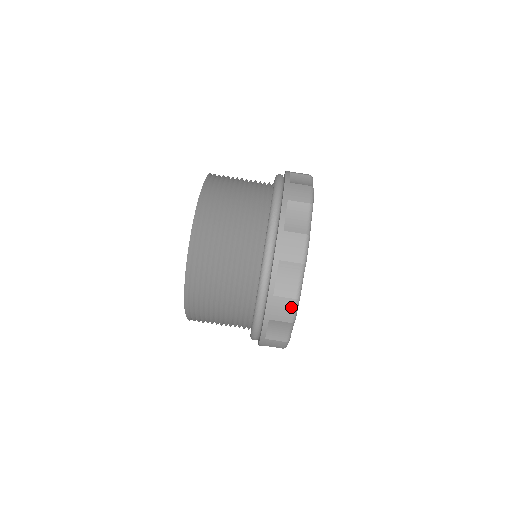
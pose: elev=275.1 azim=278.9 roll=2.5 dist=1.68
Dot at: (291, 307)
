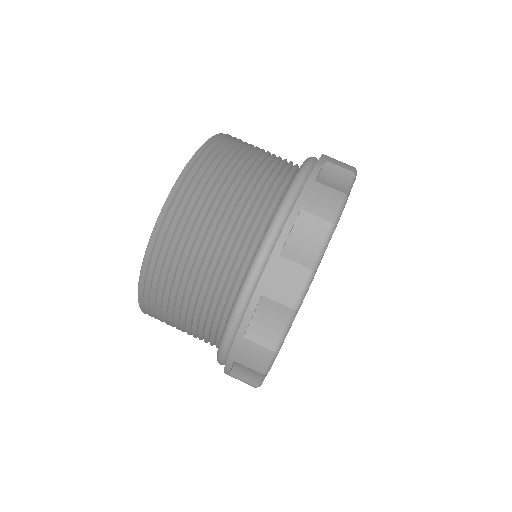
Dot at: occluded
